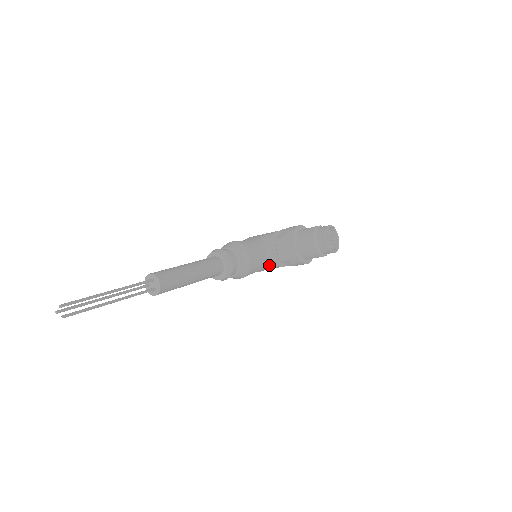
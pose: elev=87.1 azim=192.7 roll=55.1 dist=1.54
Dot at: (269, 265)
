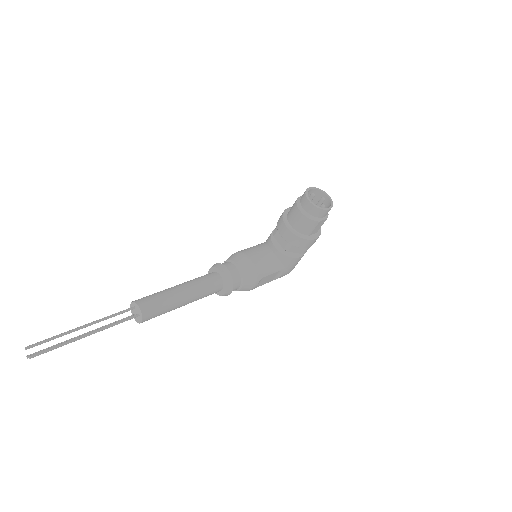
Dot at: (283, 263)
